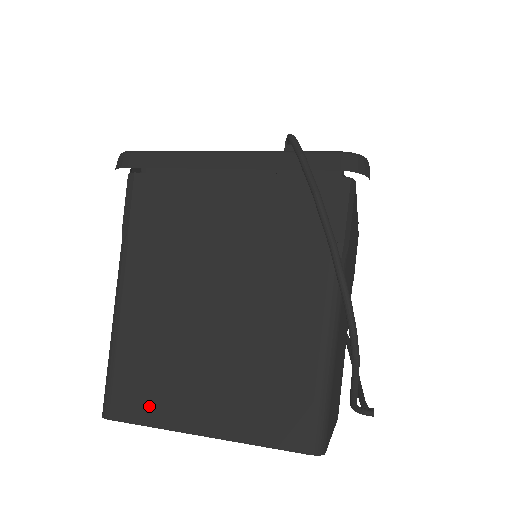
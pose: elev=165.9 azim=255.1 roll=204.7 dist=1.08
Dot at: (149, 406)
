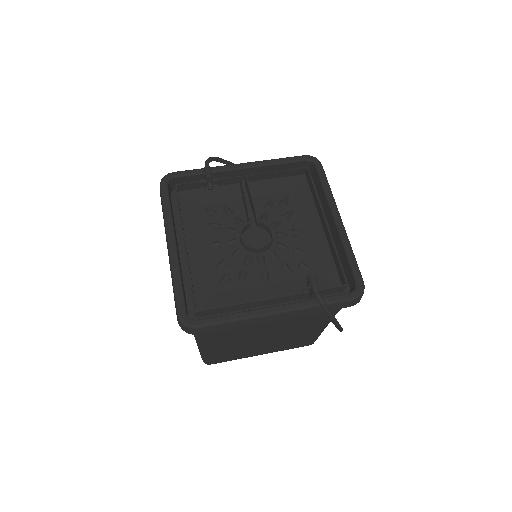
Dot at: (232, 358)
